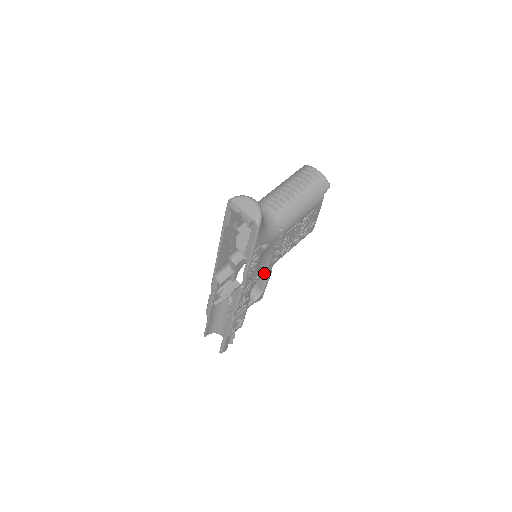
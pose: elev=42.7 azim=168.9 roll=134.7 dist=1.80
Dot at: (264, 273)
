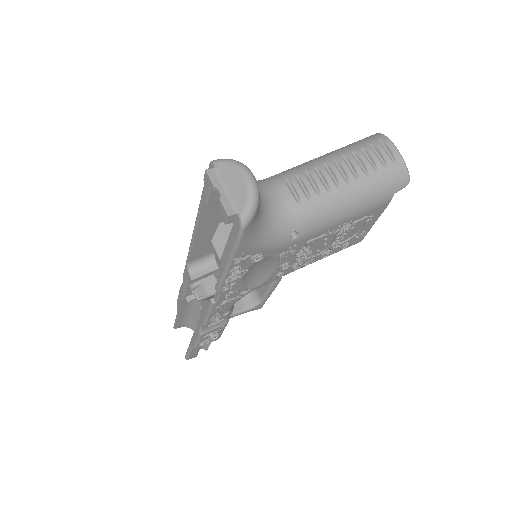
Dot at: occluded
